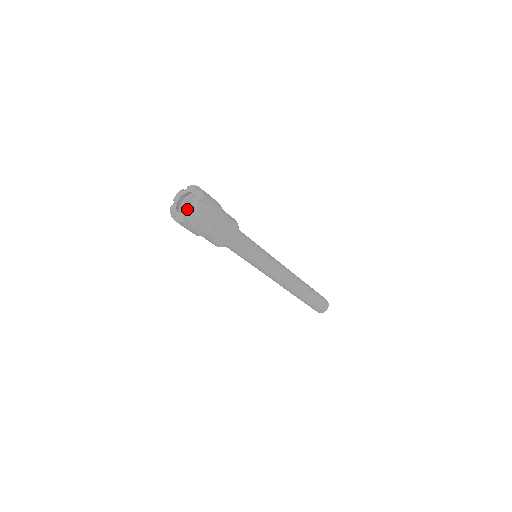
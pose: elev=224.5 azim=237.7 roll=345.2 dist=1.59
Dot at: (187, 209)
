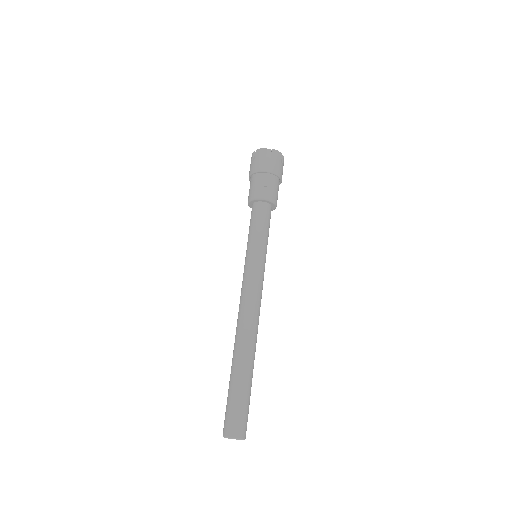
Dot at: occluded
